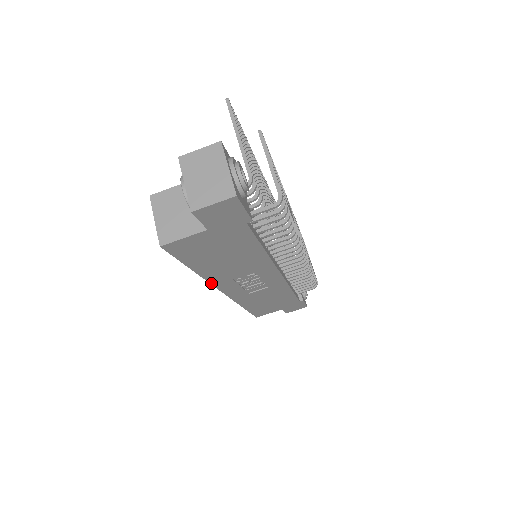
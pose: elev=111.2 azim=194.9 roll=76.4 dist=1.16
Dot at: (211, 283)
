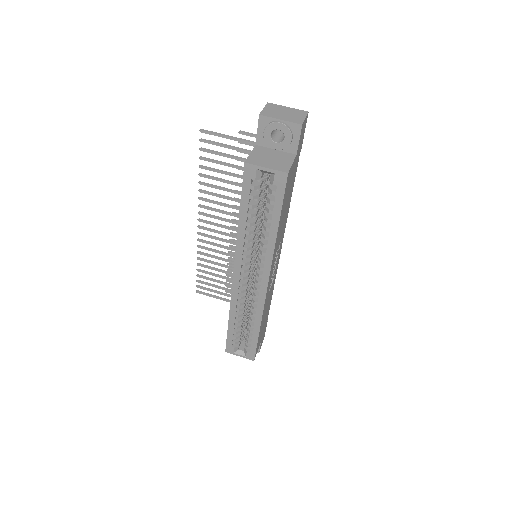
Dot at: (272, 260)
